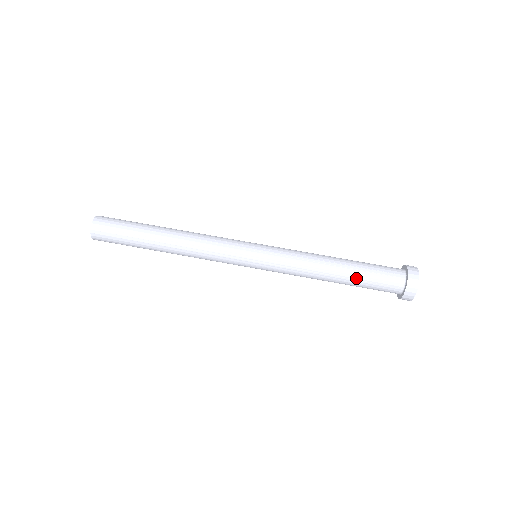
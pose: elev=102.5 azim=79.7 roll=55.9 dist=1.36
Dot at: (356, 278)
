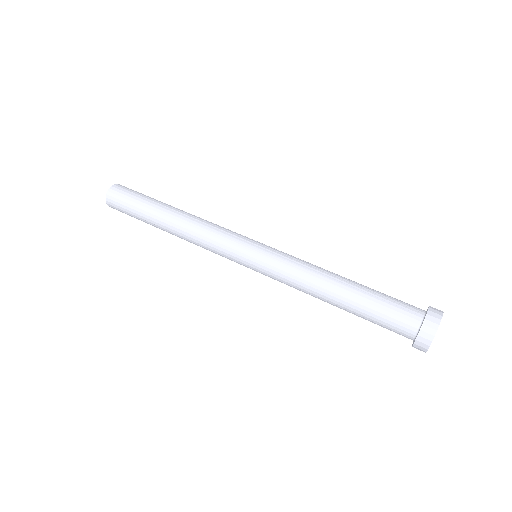
Dot at: (367, 289)
